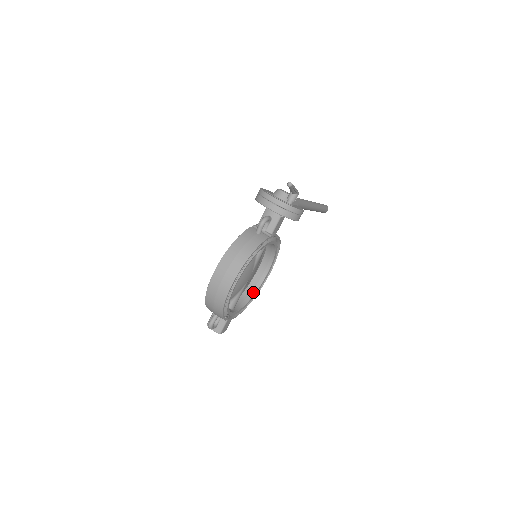
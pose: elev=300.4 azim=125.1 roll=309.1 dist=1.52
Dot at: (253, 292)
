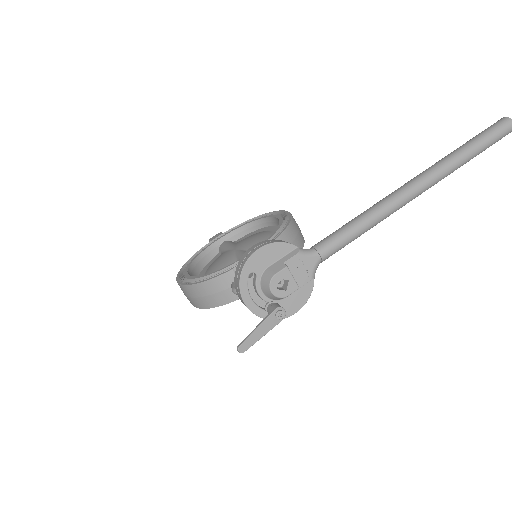
Dot at: occluded
